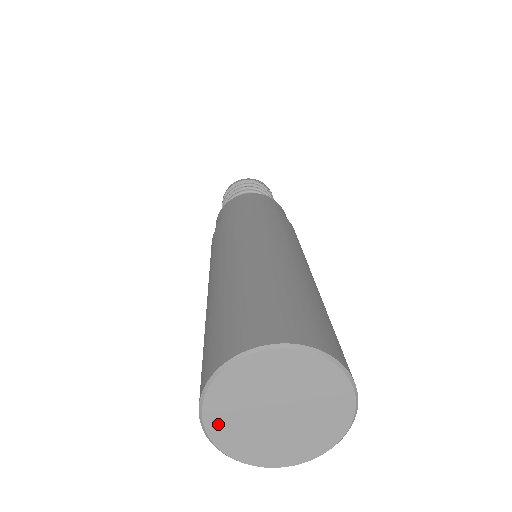
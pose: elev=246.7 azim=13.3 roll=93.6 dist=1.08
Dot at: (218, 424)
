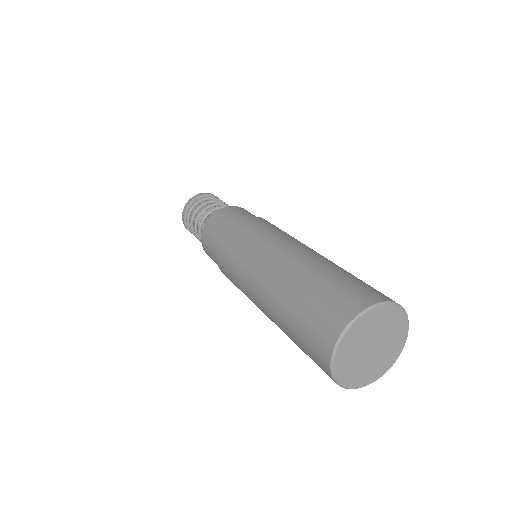
Dot at: (341, 362)
